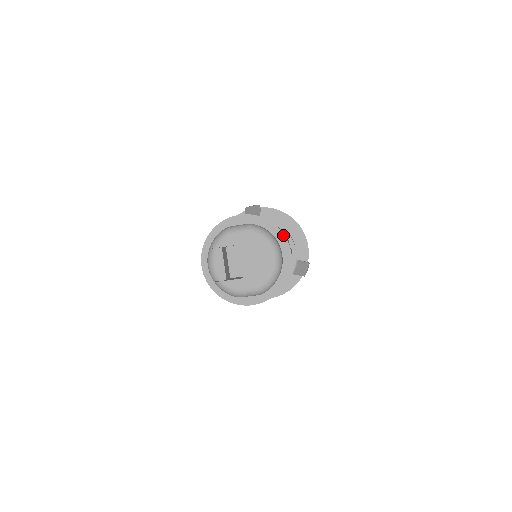
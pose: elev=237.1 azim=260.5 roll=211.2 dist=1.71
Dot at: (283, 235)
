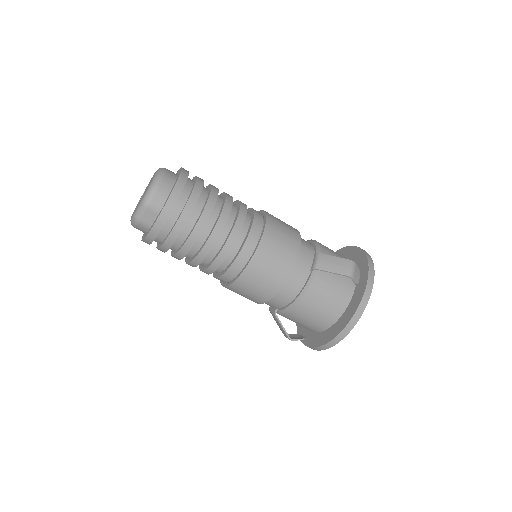
Dot at: occluded
